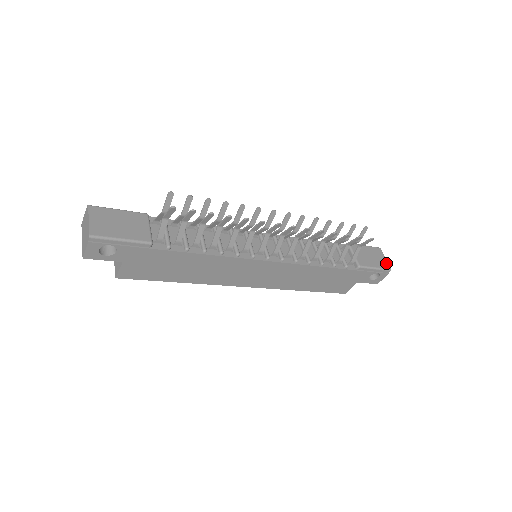
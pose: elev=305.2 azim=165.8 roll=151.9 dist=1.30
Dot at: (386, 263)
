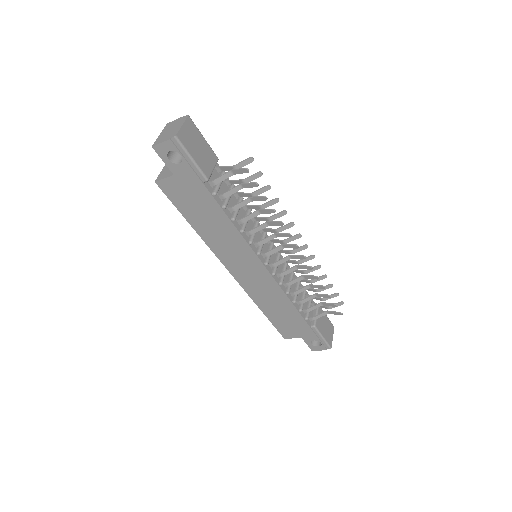
Dot at: (331, 341)
